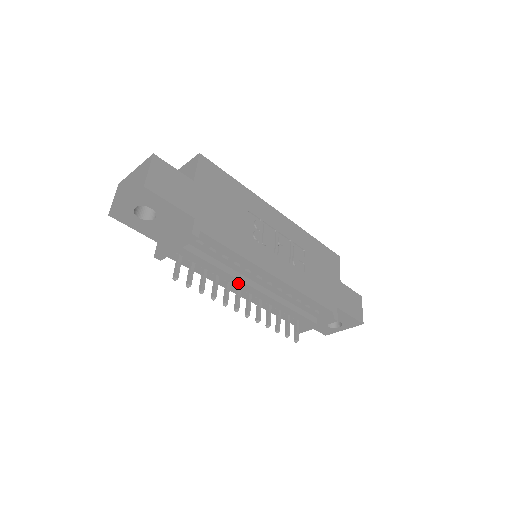
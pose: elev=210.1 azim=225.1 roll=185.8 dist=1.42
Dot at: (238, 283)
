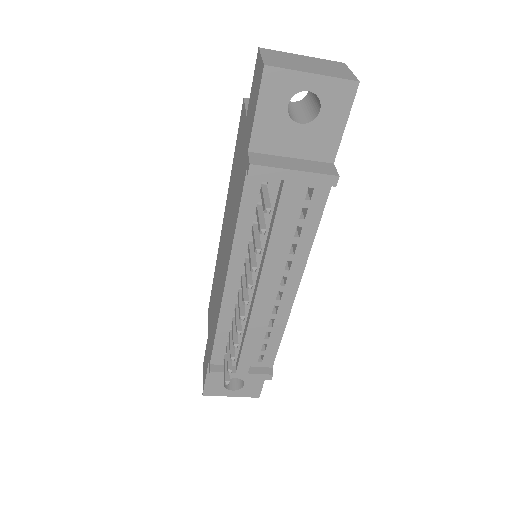
Dot at: (268, 271)
